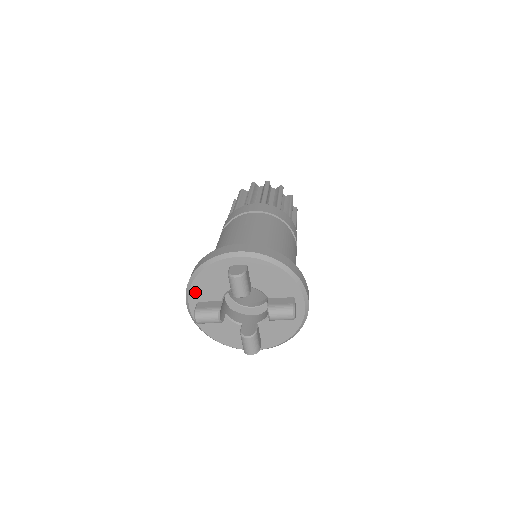
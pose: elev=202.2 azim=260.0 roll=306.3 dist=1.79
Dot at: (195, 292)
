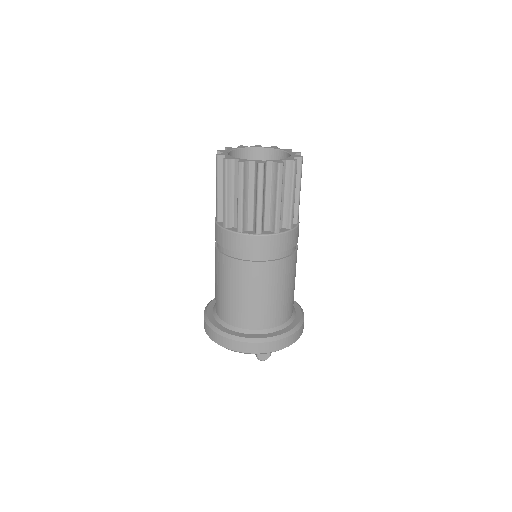
Dot at: occluded
